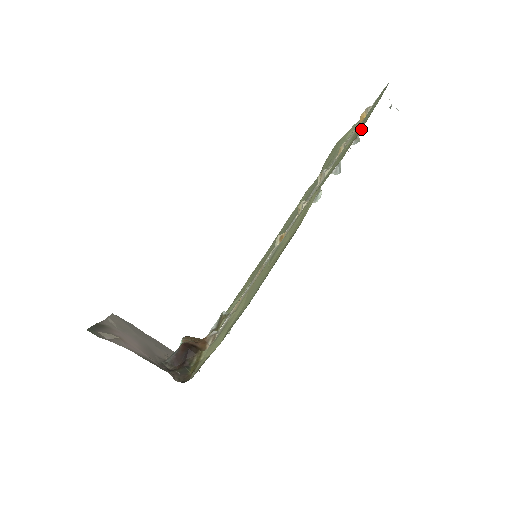
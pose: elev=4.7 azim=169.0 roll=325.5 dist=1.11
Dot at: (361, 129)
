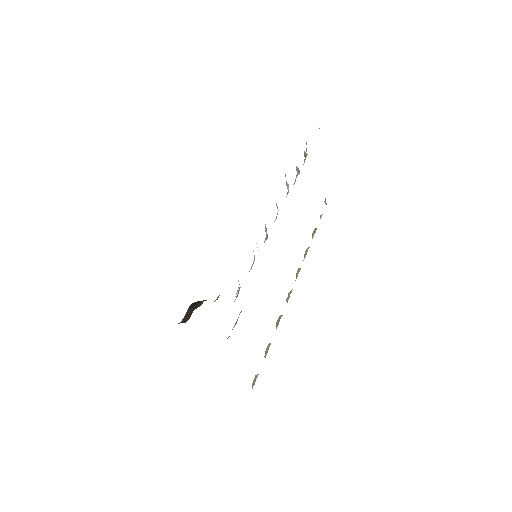
Dot at: occluded
